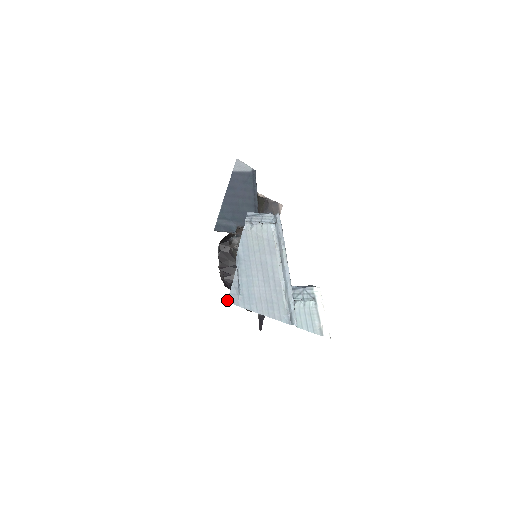
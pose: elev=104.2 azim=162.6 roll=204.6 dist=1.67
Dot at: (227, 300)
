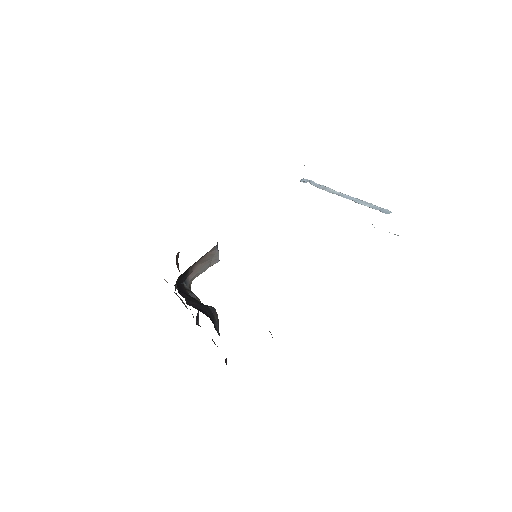
Dot at: occluded
